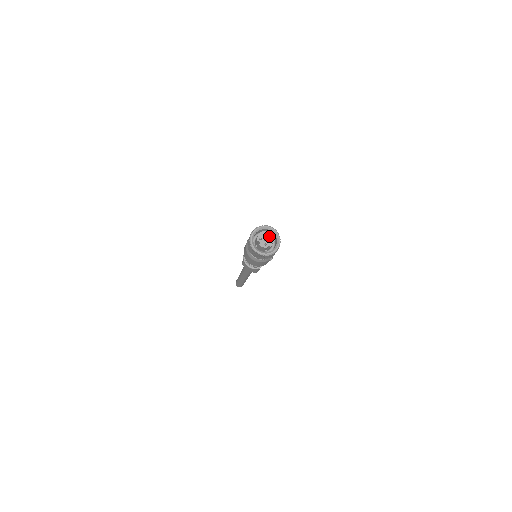
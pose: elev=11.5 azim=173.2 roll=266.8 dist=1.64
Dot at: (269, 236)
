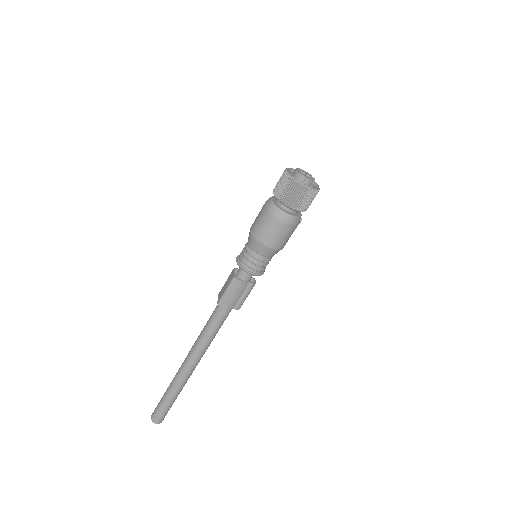
Dot at: (304, 172)
